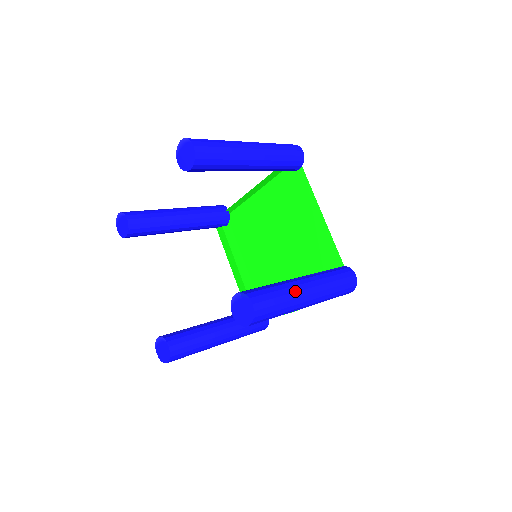
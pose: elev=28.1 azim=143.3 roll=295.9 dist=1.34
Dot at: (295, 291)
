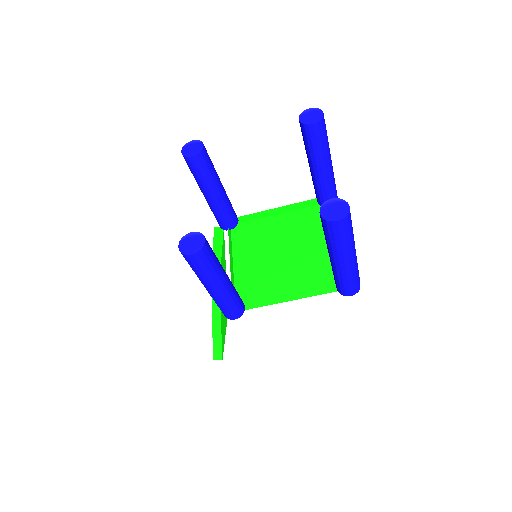
Dot at: occluded
